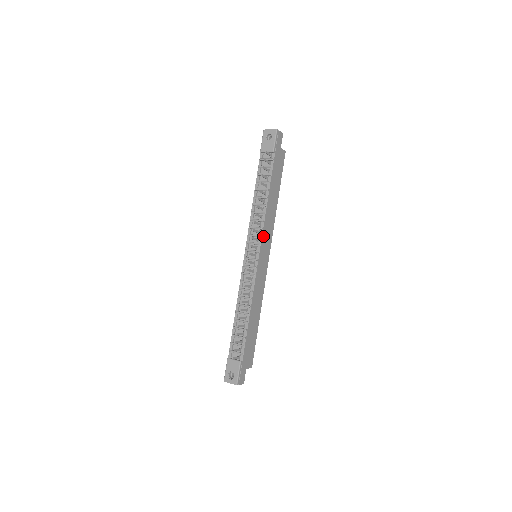
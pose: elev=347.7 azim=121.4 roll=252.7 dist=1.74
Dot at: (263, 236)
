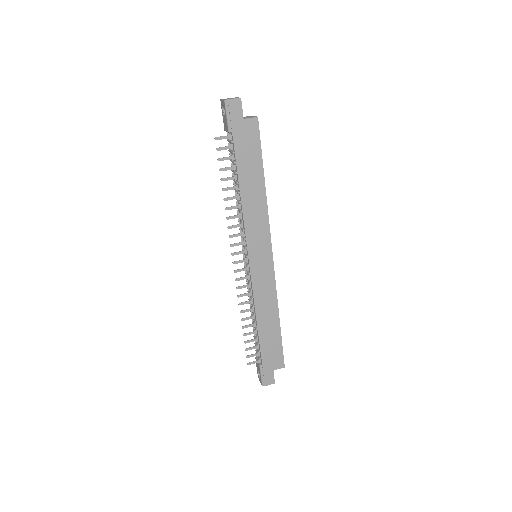
Dot at: (249, 238)
